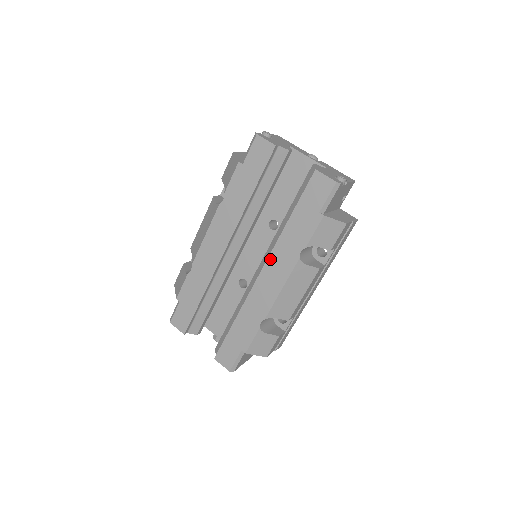
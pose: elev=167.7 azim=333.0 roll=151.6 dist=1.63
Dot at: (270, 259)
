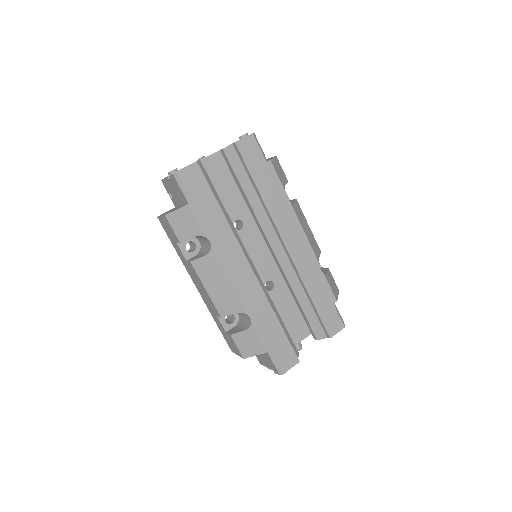
Dot at: (279, 228)
